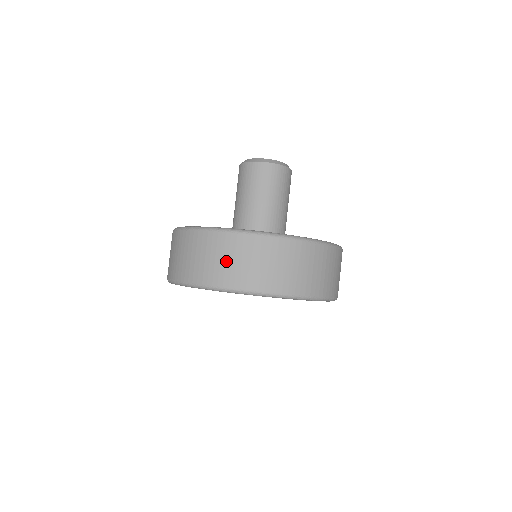
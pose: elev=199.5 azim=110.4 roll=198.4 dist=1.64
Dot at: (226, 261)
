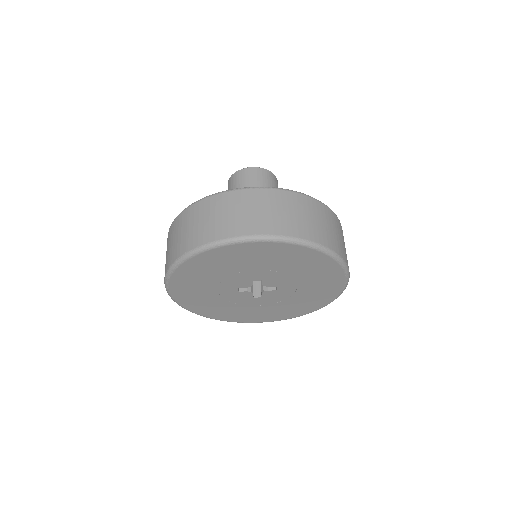
Dot at: (274, 212)
